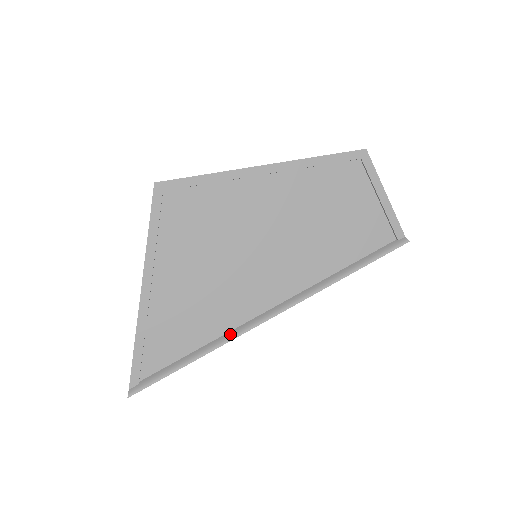
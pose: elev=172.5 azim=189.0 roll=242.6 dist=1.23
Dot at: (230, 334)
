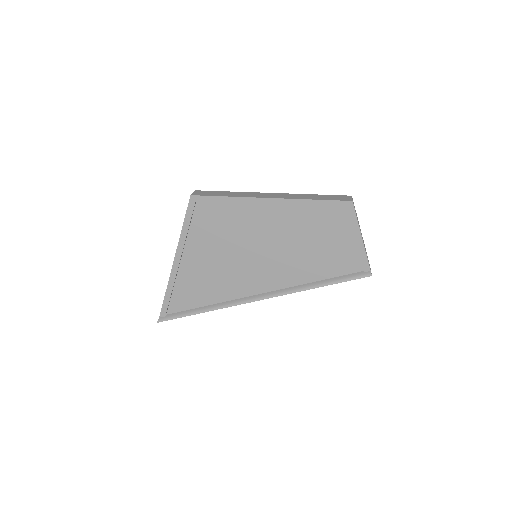
Dot at: (227, 303)
